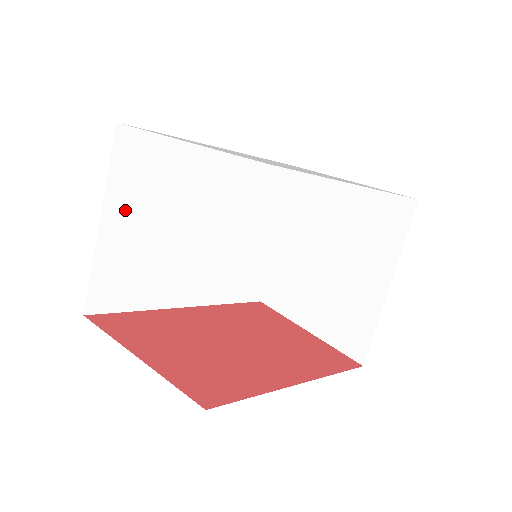
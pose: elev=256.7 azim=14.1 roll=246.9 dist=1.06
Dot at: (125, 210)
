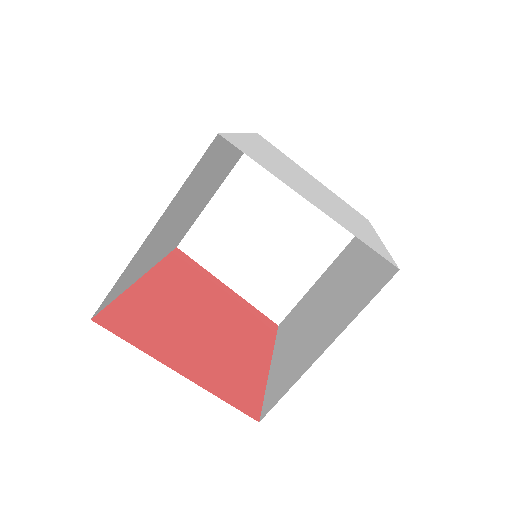
Dot at: (169, 213)
